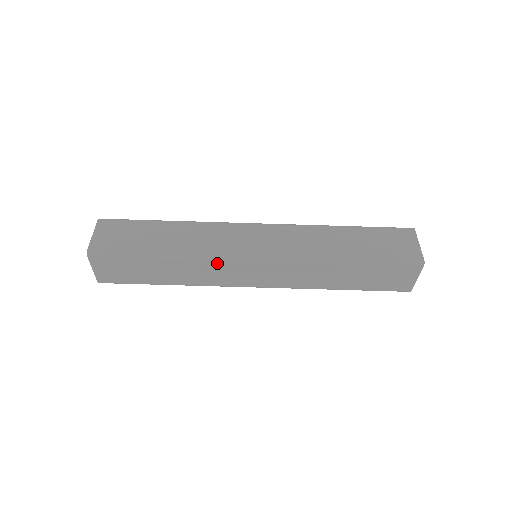
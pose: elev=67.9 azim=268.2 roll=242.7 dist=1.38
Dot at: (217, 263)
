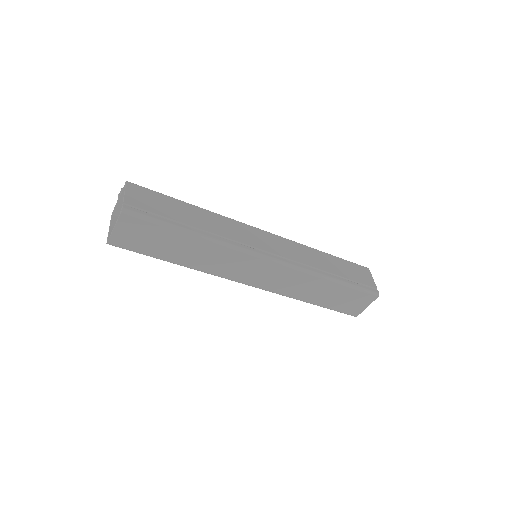
Dot at: occluded
